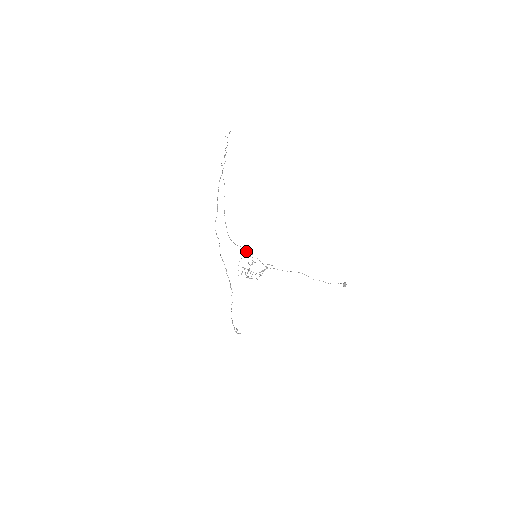
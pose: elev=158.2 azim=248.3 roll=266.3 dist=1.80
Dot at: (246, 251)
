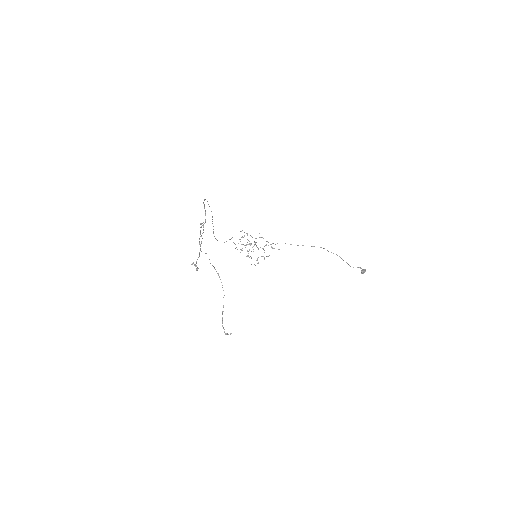
Dot at: (247, 234)
